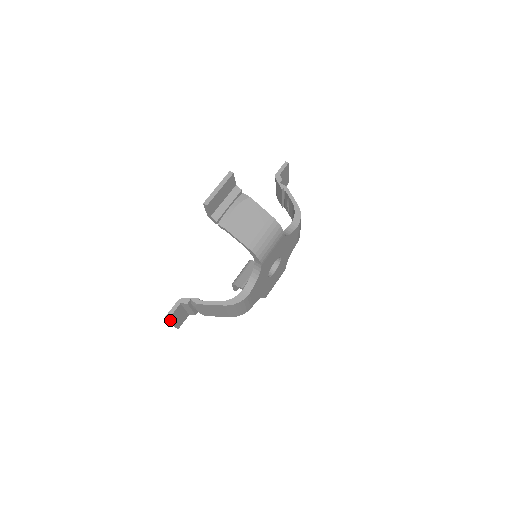
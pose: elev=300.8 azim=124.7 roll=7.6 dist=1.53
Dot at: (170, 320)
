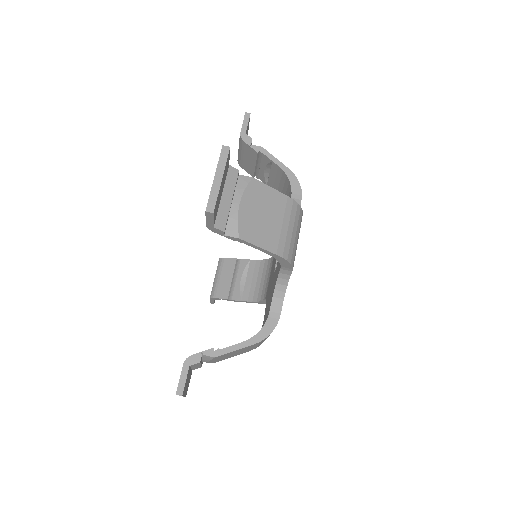
Dot at: occluded
